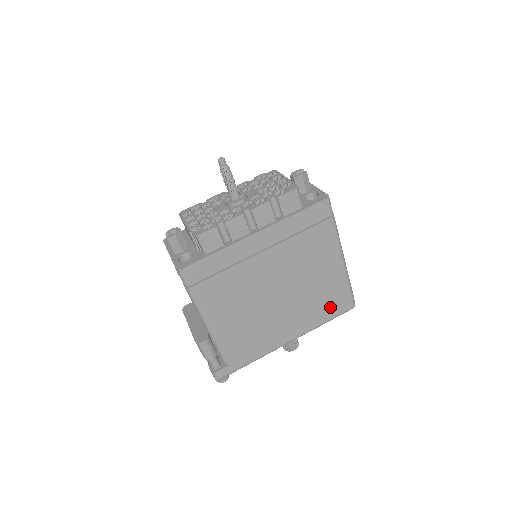
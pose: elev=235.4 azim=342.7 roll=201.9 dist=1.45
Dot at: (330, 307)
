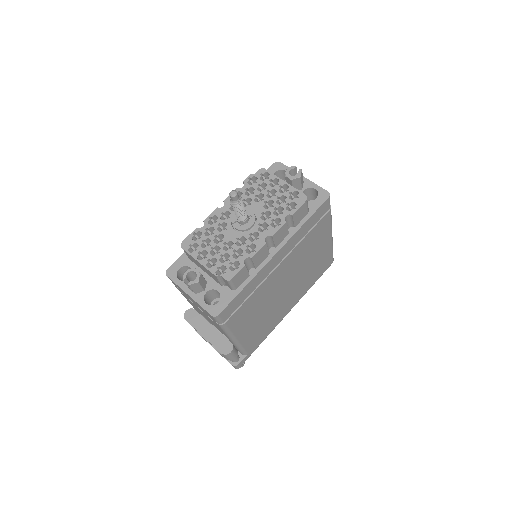
Dot at: (318, 272)
